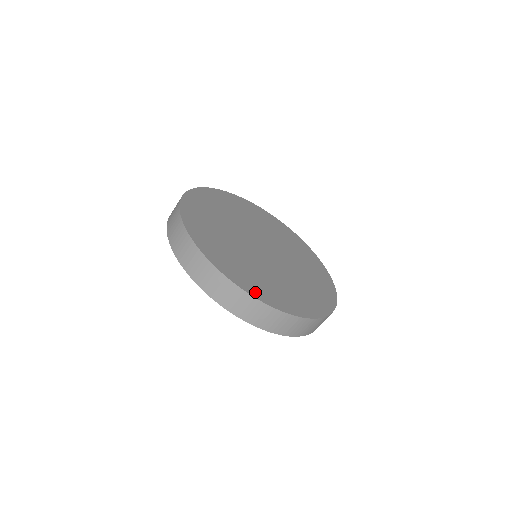
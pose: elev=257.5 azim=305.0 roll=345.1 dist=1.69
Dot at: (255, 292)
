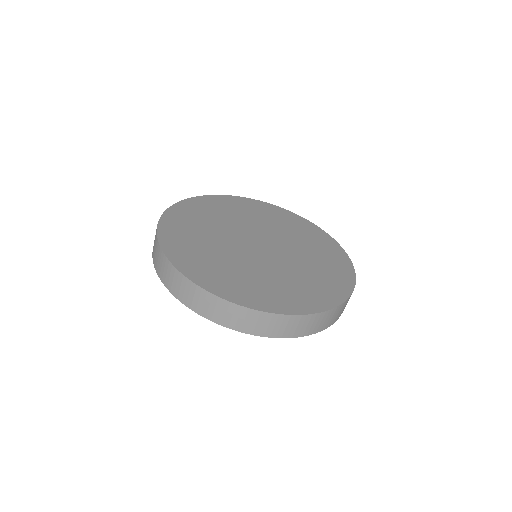
Dot at: (183, 265)
